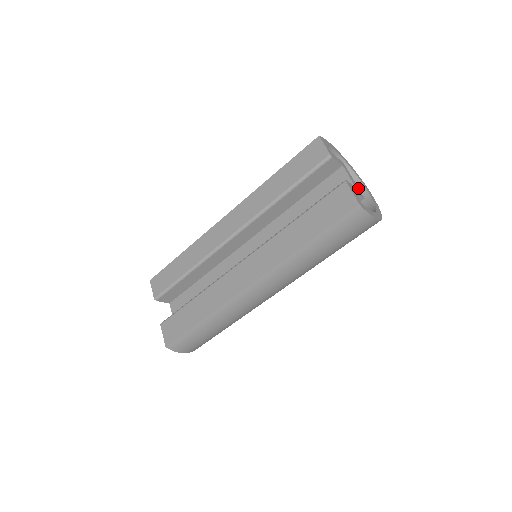
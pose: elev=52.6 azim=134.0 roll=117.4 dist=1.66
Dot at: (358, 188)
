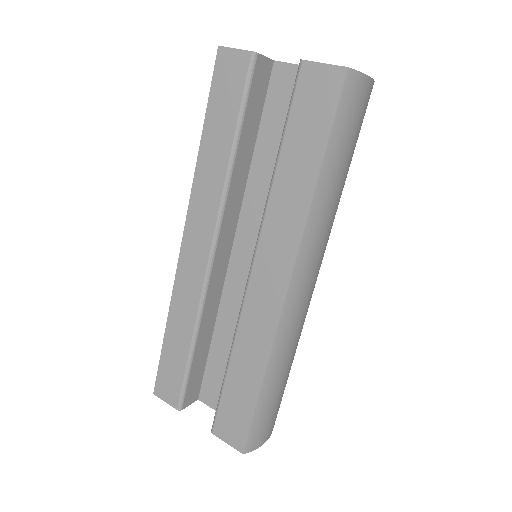
Dot at: occluded
